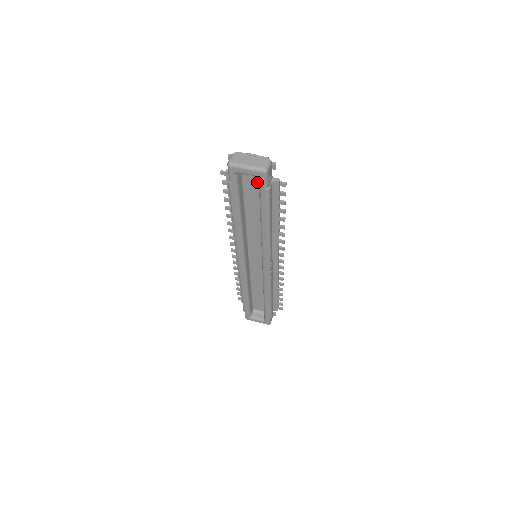
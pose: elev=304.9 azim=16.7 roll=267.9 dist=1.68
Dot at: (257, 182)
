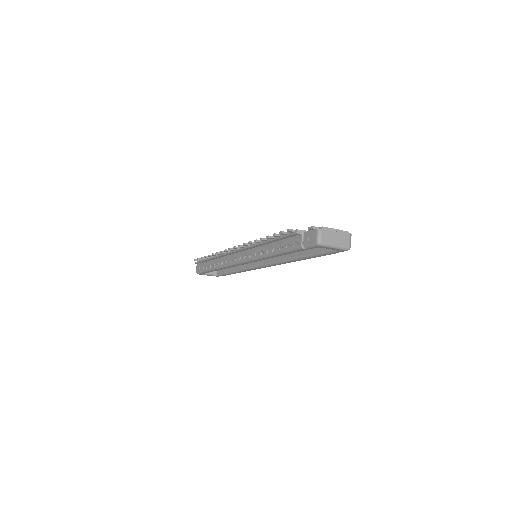
Dot at: occluded
